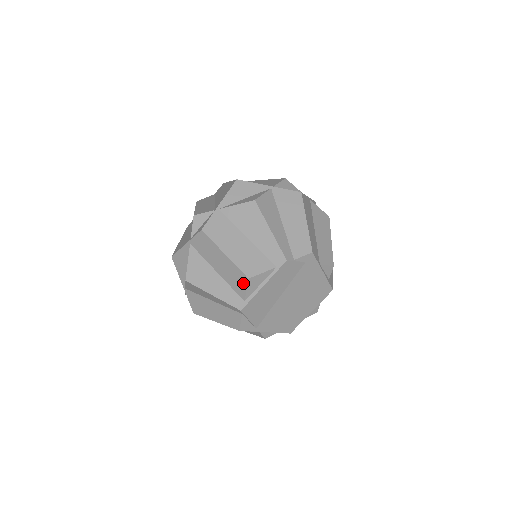
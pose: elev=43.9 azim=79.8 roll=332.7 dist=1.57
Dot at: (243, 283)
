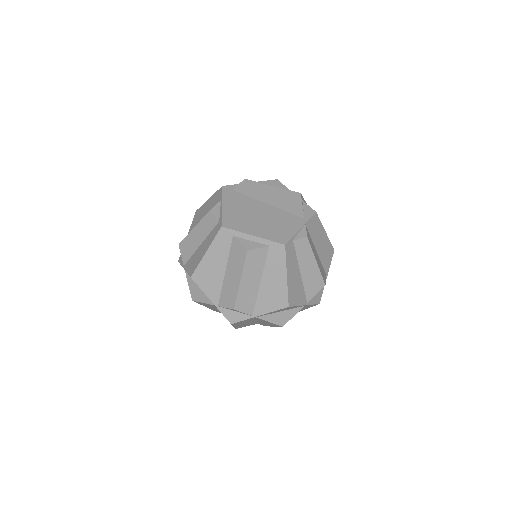
Dot at: occluded
